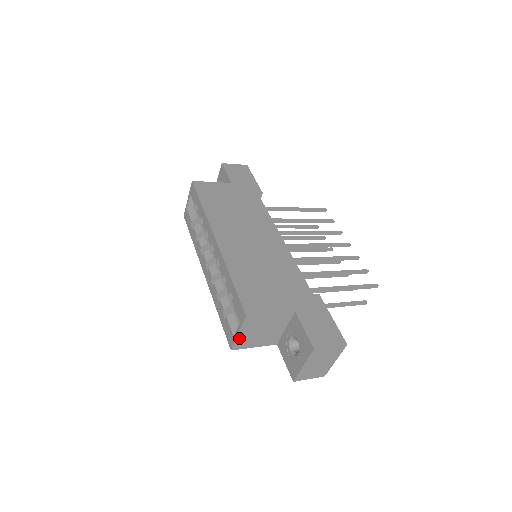
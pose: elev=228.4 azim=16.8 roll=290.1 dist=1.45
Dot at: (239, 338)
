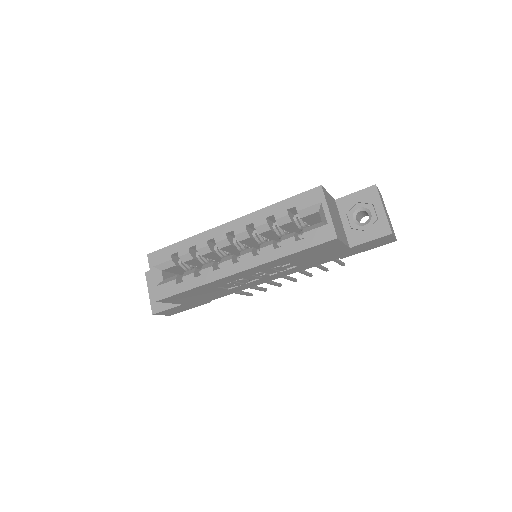
Dot at: (332, 220)
